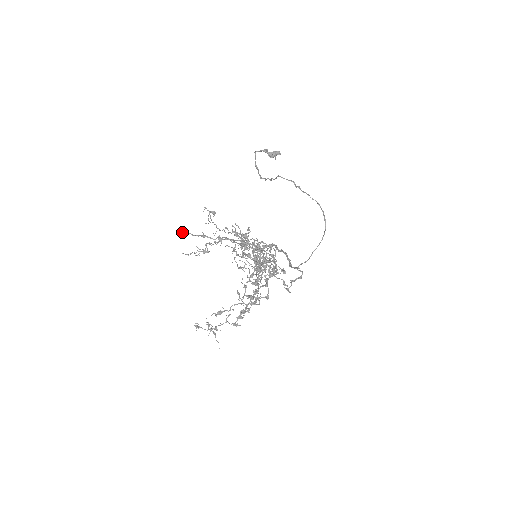
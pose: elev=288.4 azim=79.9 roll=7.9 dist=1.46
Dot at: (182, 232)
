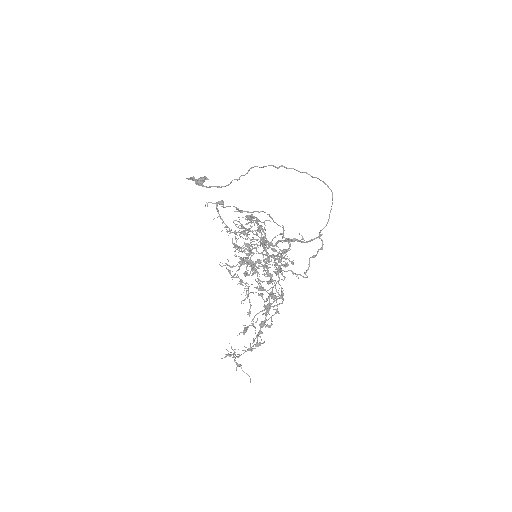
Dot at: occluded
